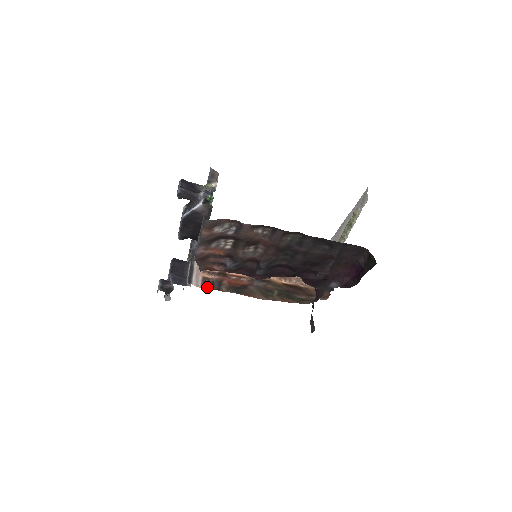
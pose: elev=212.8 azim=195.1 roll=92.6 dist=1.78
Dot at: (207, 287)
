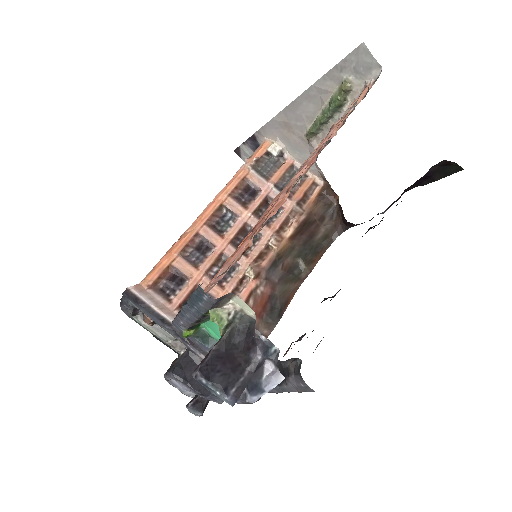
Dot at: occluded
